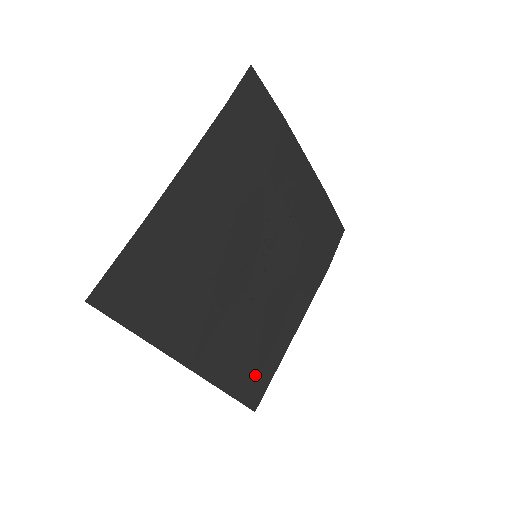
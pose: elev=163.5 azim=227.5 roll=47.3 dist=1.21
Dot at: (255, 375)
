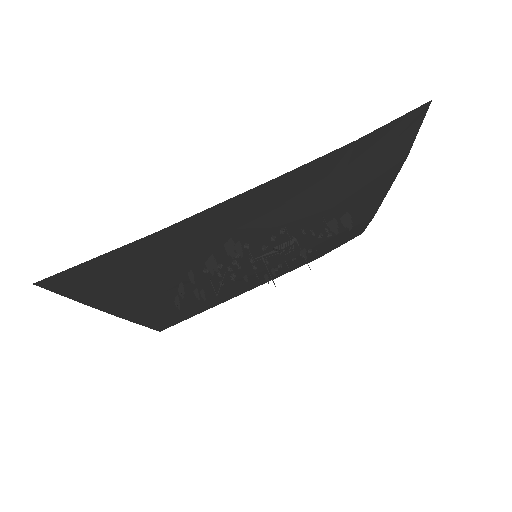
Dot at: (180, 316)
